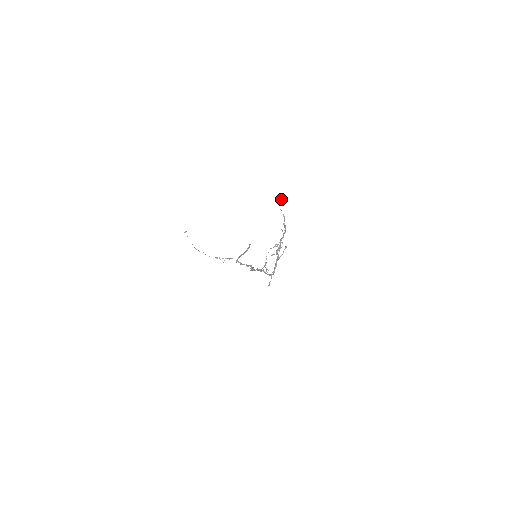
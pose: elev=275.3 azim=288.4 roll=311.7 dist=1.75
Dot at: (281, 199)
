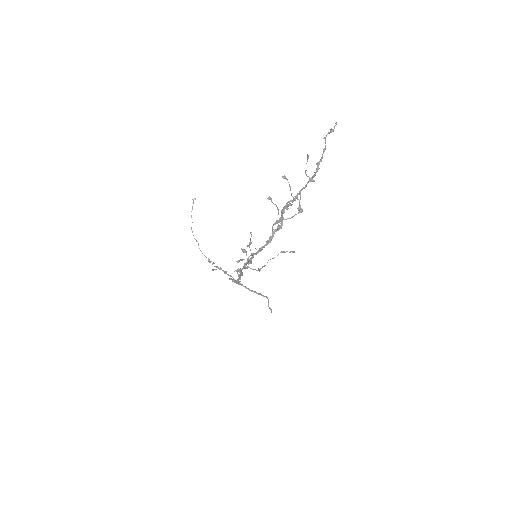
Dot at: (335, 125)
